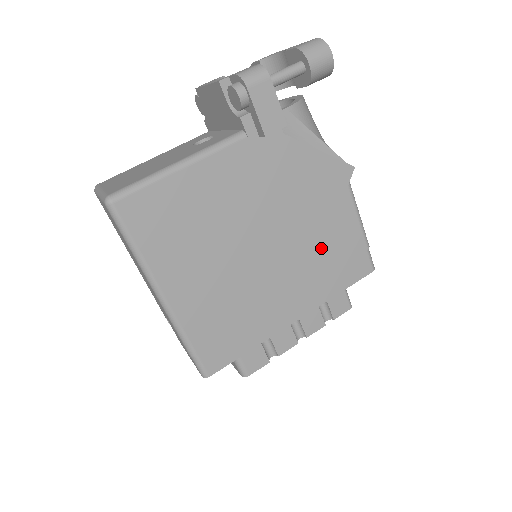
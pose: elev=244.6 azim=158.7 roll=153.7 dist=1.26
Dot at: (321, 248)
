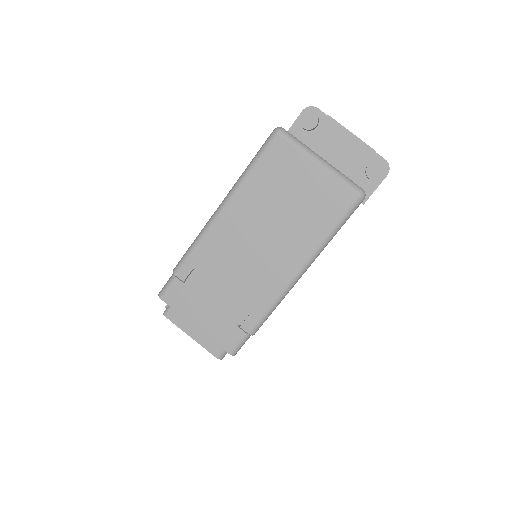
Dot at: occluded
